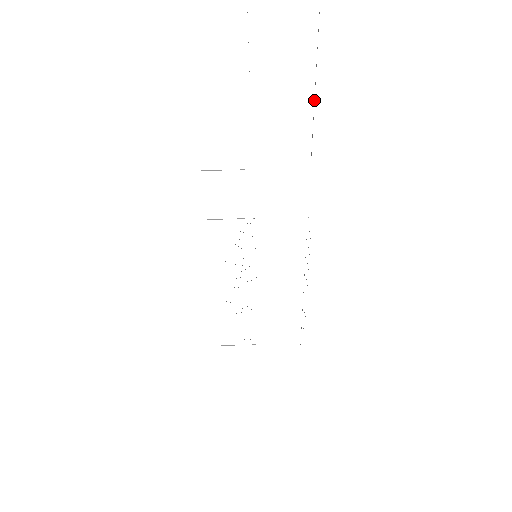
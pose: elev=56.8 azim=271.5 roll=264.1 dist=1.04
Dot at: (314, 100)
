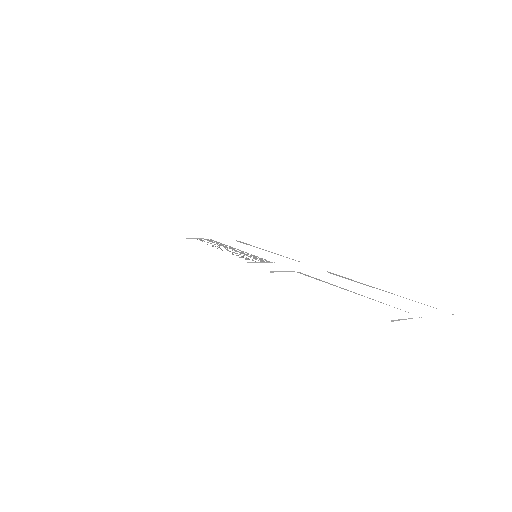
Dot at: (361, 283)
